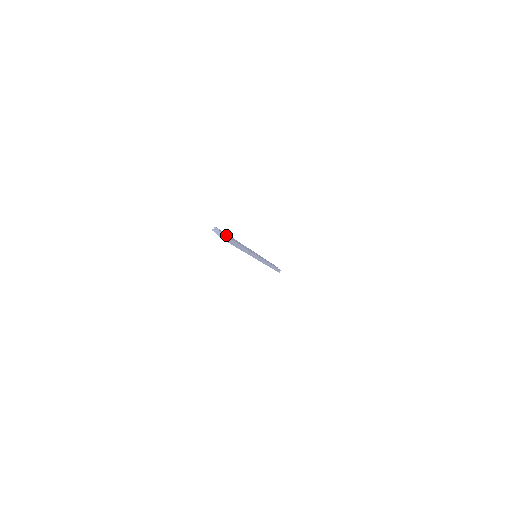
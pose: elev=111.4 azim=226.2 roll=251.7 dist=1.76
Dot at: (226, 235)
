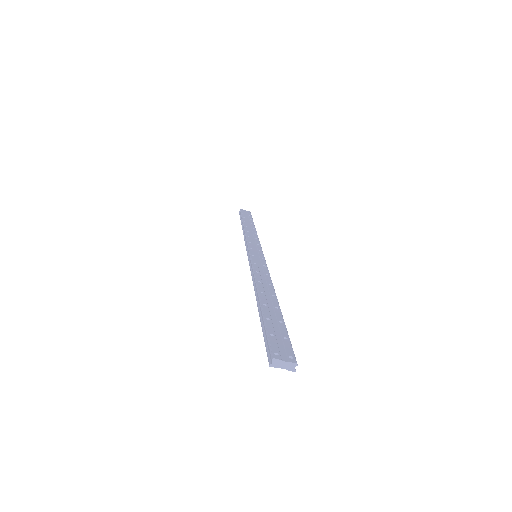
Dot at: (287, 348)
